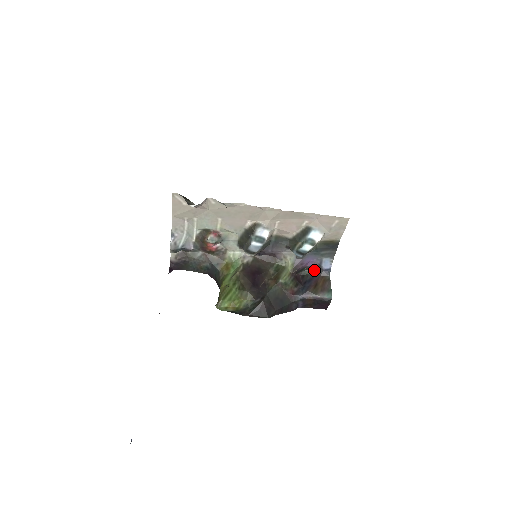
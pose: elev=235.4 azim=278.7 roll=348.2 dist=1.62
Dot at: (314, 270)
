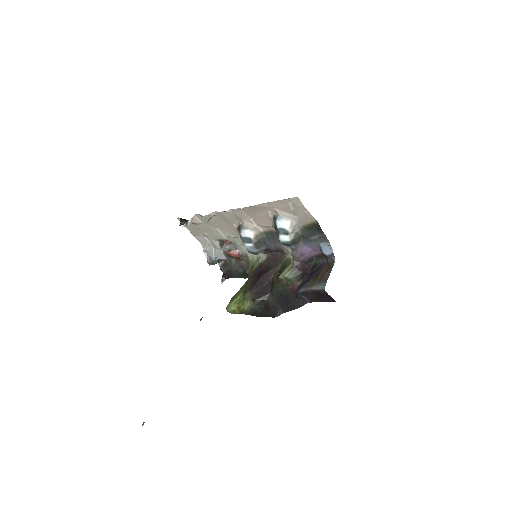
Dot at: (323, 258)
